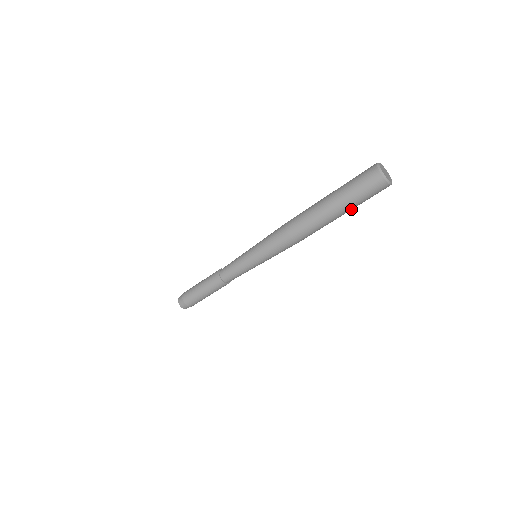
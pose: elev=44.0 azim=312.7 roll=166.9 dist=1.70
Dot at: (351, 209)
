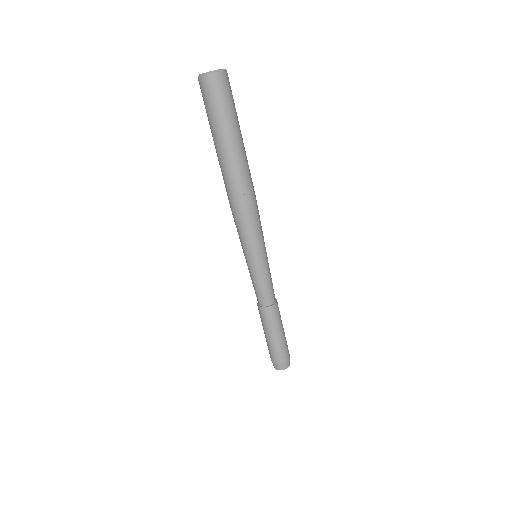
Dot at: (236, 126)
